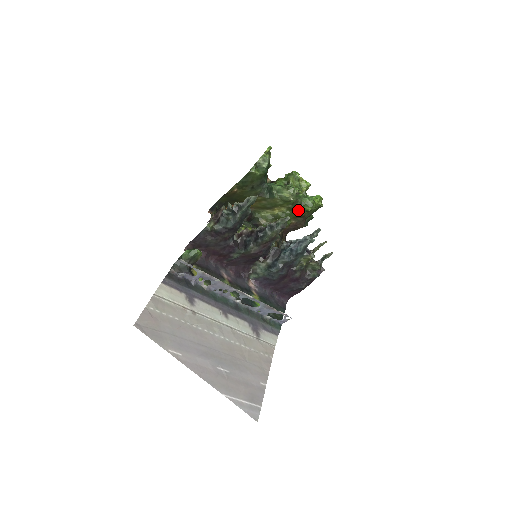
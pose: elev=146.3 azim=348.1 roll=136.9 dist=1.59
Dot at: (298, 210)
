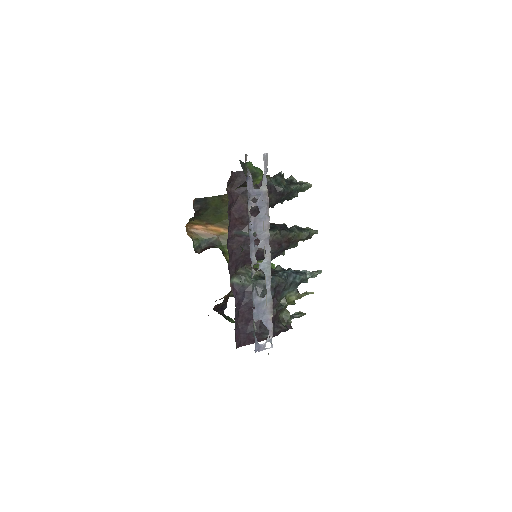
Dot at: occluded
